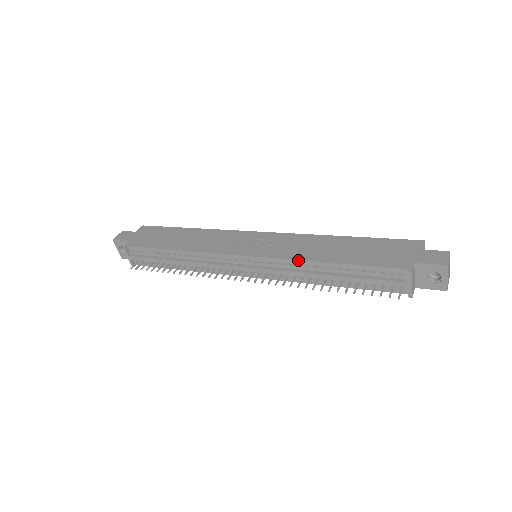
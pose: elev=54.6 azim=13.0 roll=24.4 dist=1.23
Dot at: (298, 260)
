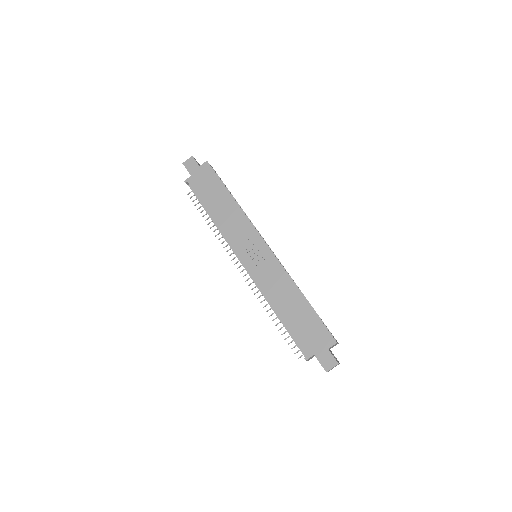
Dot at: (265, 295)
